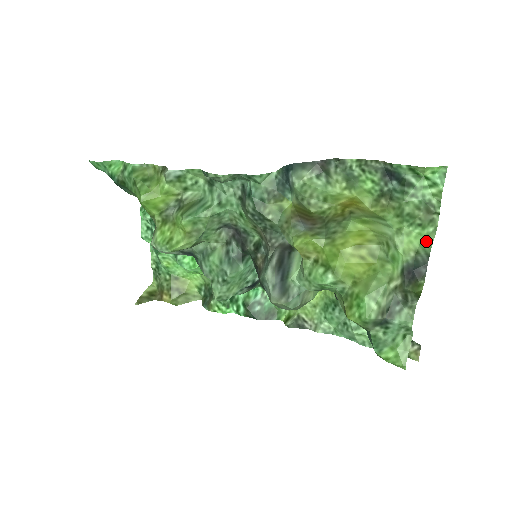
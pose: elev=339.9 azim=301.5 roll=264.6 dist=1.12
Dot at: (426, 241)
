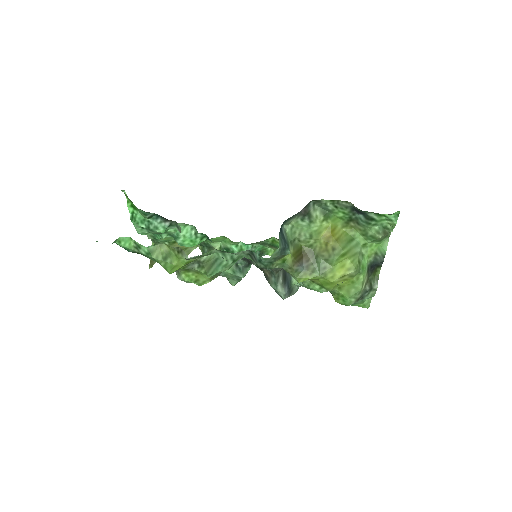
Dot at: (382, 248)
